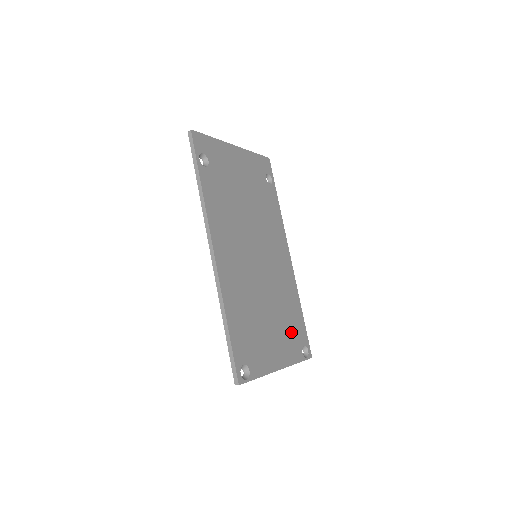
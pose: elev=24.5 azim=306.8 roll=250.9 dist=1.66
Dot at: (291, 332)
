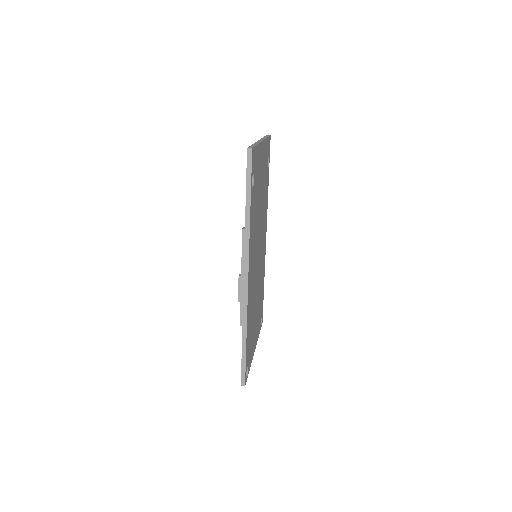
Dot at: occluded
